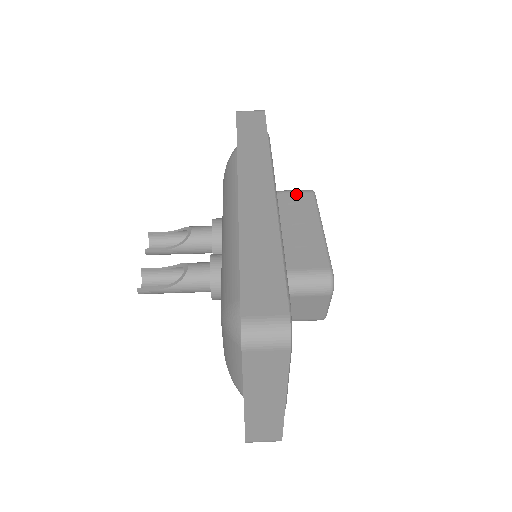
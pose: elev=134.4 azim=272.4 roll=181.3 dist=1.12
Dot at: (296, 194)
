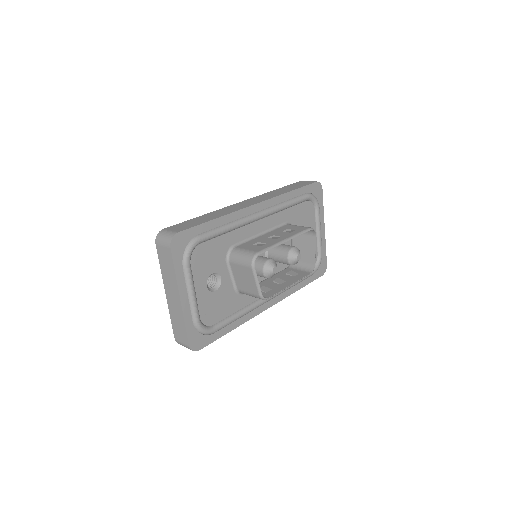
Dot at: (298, 227)
